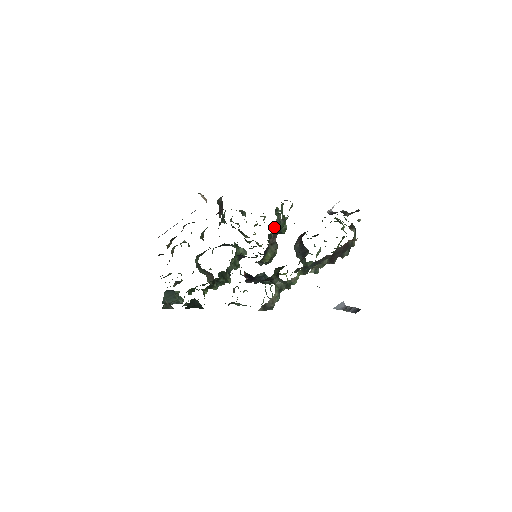
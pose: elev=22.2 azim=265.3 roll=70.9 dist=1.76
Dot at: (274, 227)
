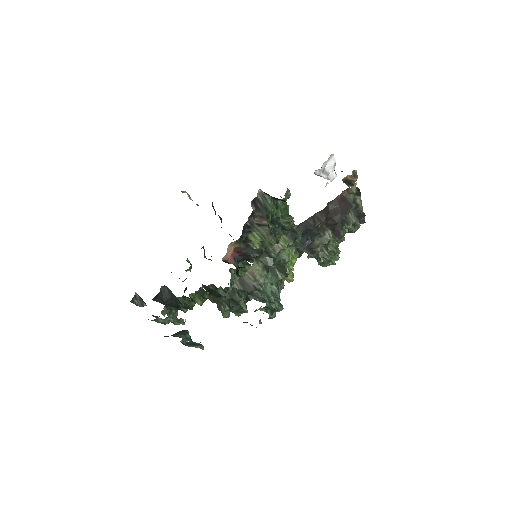
Dot at: (258, 204)
